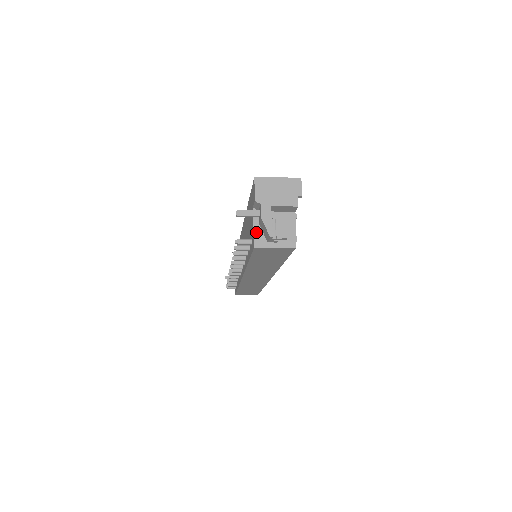
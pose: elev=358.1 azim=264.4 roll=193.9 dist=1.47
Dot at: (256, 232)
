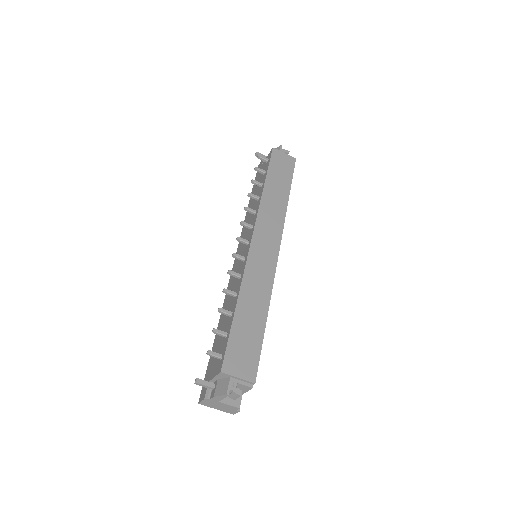
Dot at: occluded
